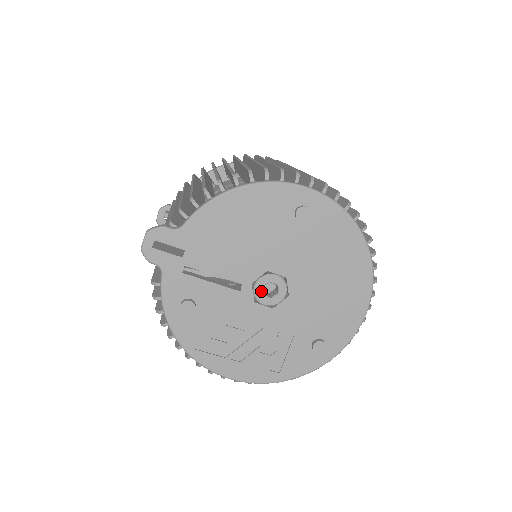
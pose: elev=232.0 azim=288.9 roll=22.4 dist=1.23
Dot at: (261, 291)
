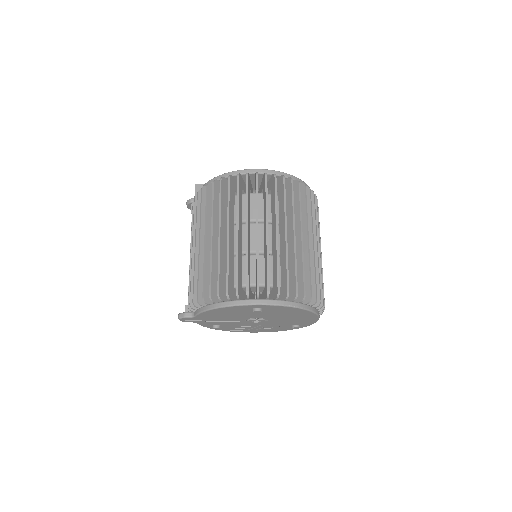
Dot at: (251, 322)
